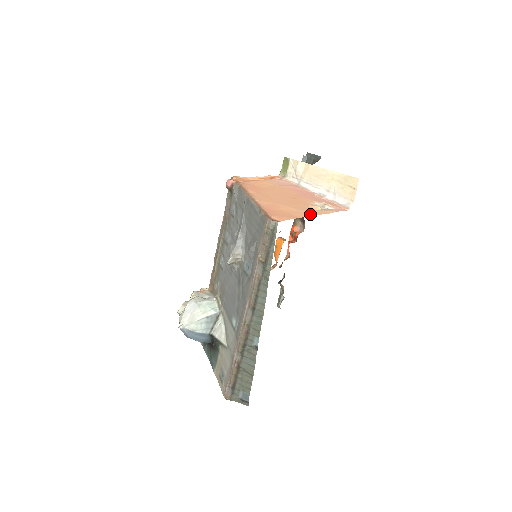
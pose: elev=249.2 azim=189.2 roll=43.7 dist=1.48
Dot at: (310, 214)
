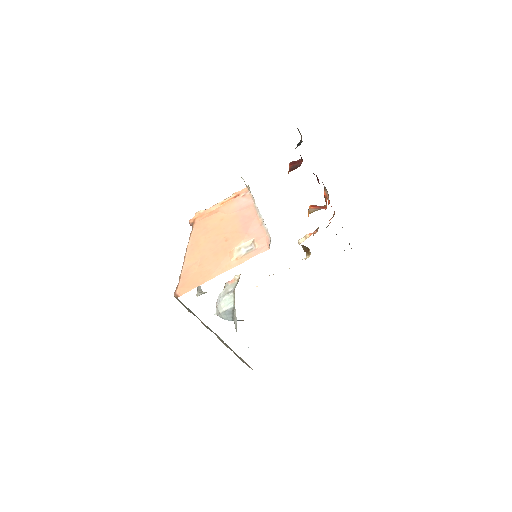
Dot at: (216, 274)
